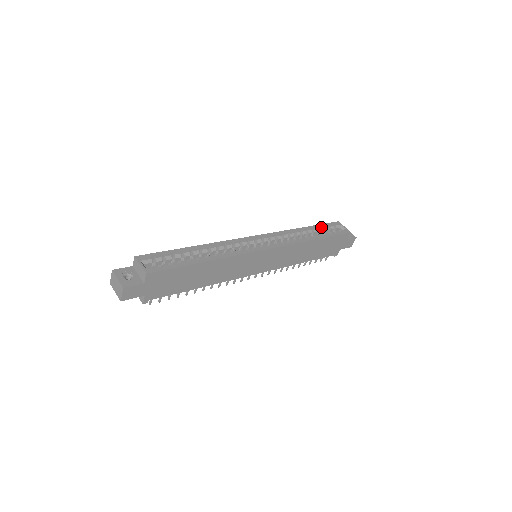
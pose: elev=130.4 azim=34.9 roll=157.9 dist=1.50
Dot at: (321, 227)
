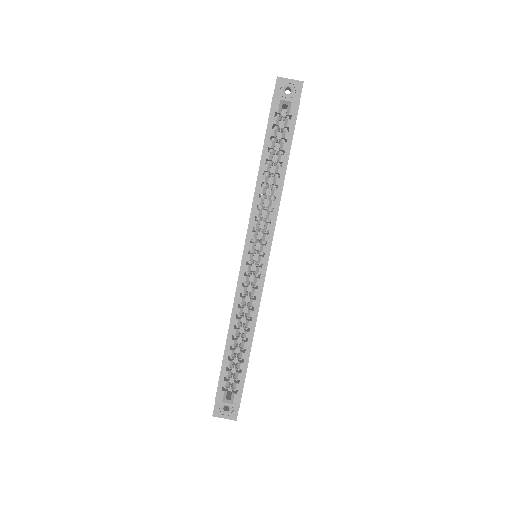
Dot at: (270, 142)
